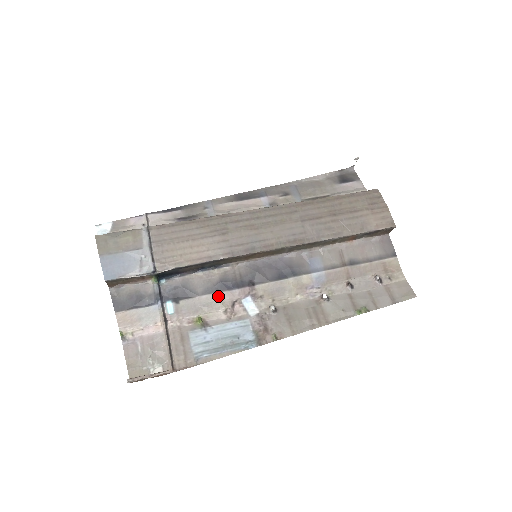
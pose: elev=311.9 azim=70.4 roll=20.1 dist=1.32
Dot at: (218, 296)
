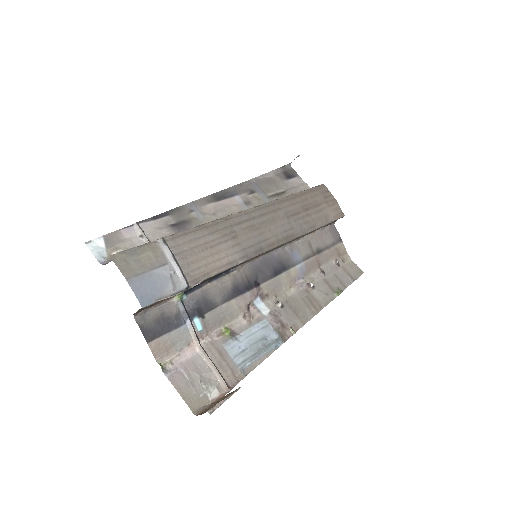
Dot at: (235, 302)
